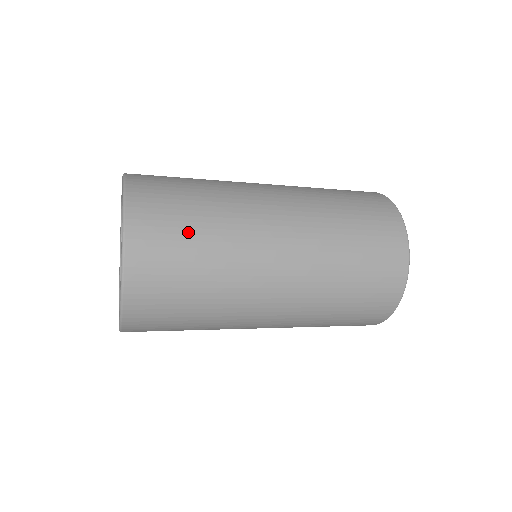
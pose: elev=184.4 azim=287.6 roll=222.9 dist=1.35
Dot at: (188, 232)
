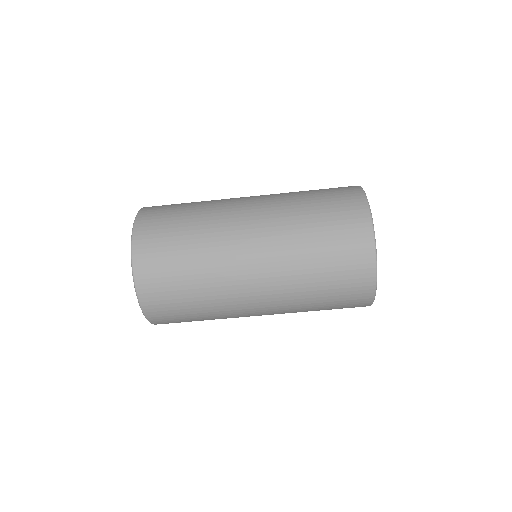
Dot at: (178, 216)
